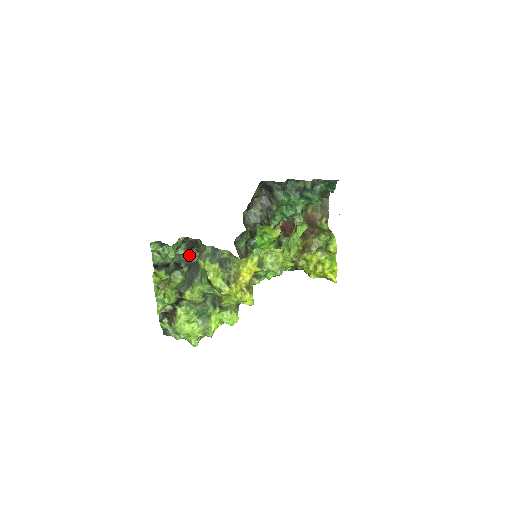
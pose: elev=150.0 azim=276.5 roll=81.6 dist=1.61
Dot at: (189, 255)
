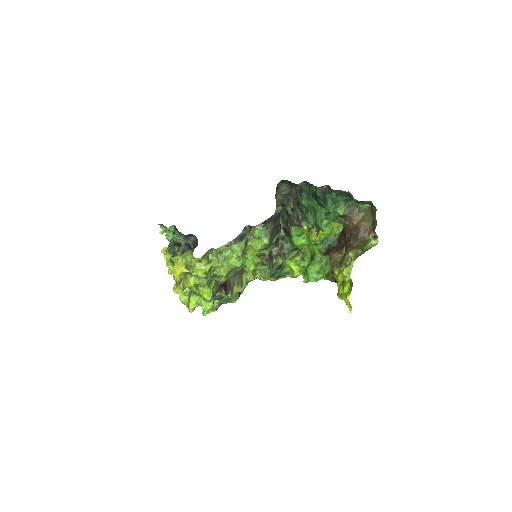
Dot at: (193, 240)
